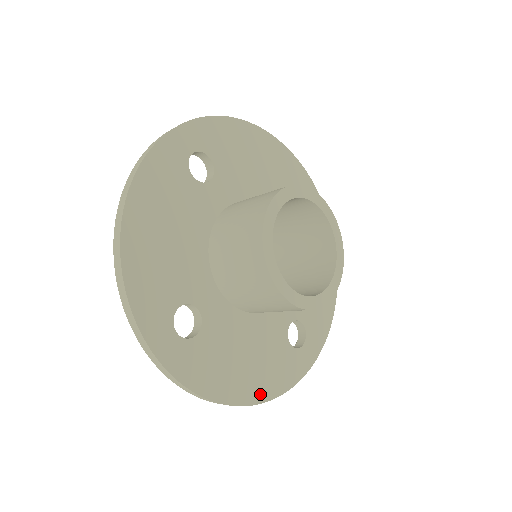
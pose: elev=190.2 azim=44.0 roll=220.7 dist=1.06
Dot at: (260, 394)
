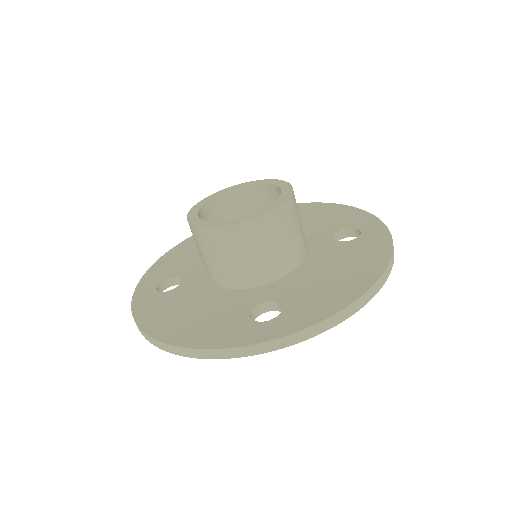
Dot at: (376, 268)
